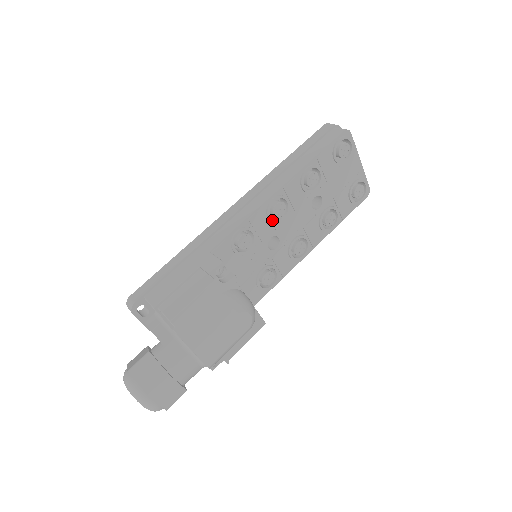
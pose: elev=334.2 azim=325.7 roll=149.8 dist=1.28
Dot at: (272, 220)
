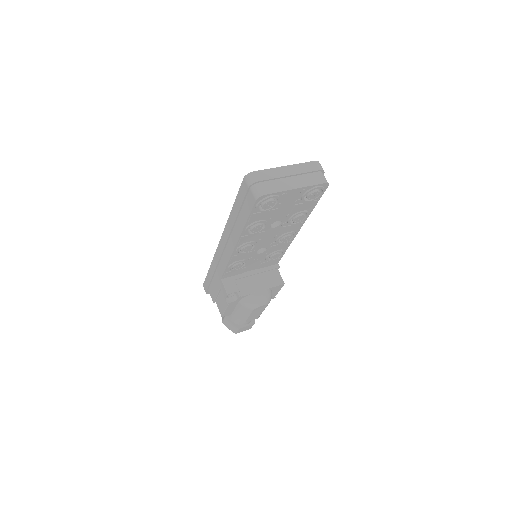
Dot at: (247, 252)
